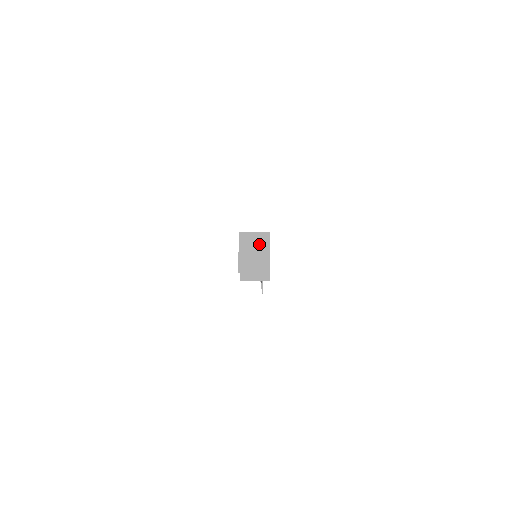
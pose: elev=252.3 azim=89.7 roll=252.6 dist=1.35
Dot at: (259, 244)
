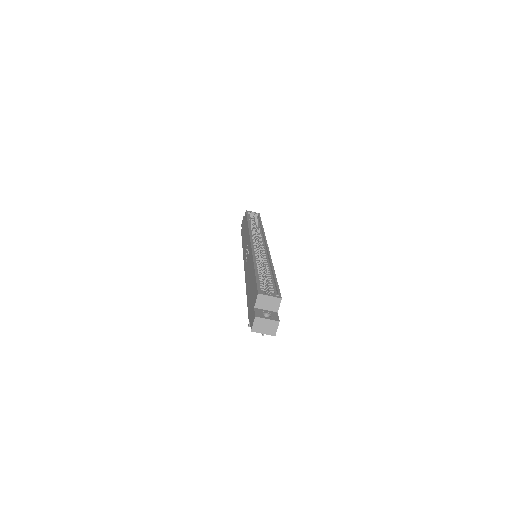
Dot at: (271, 305)
